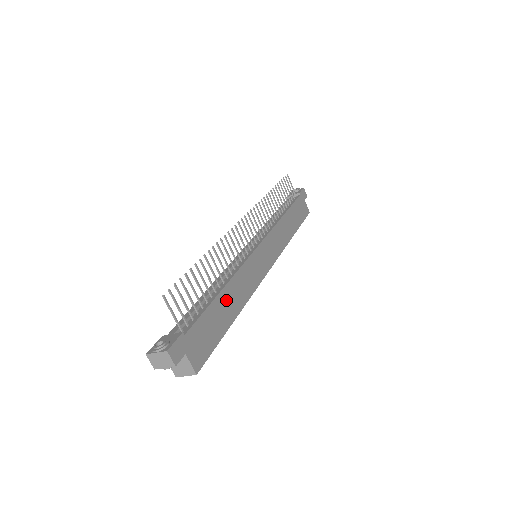
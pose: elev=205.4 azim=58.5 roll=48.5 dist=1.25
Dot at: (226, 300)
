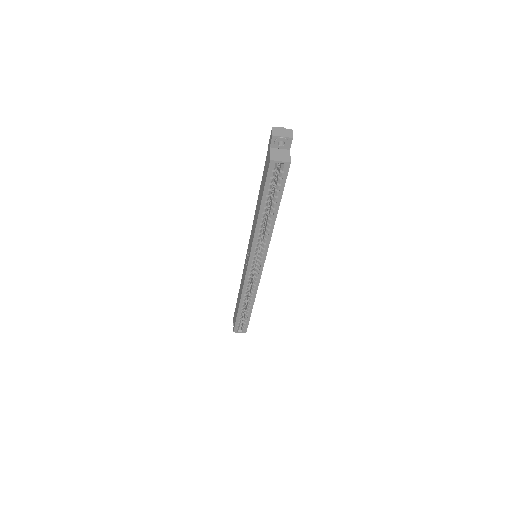
Dot at: occluded
